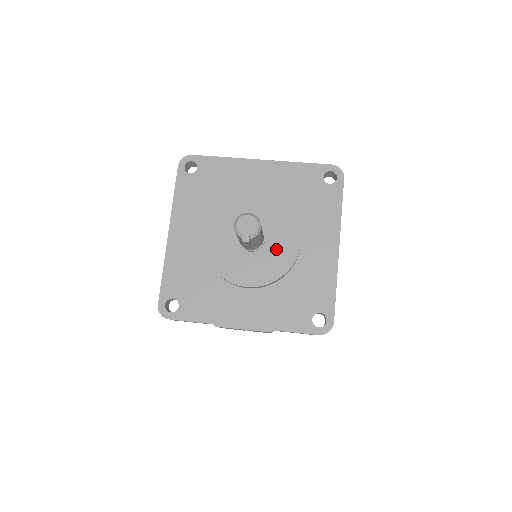
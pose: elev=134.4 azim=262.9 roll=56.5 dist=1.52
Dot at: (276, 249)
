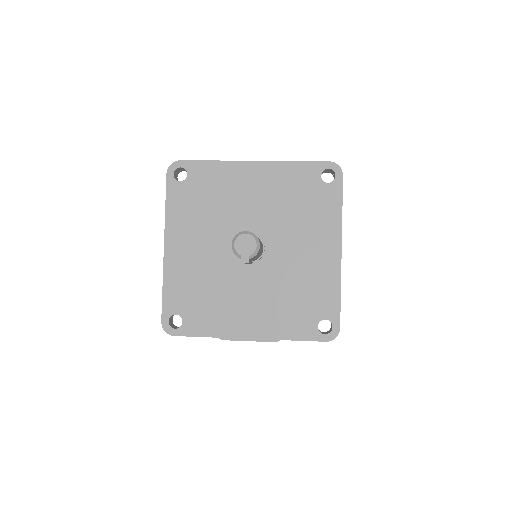
Dot at: (277, 258)
